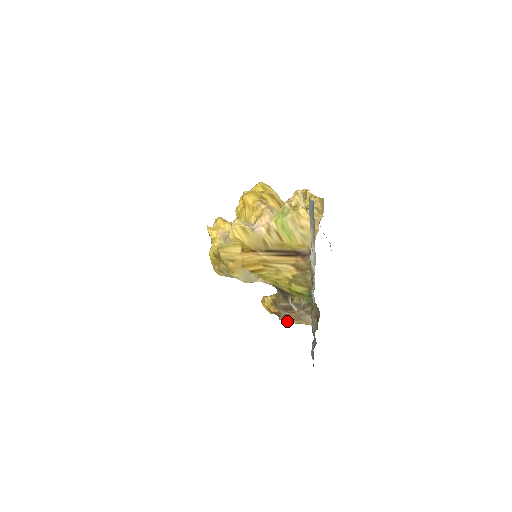
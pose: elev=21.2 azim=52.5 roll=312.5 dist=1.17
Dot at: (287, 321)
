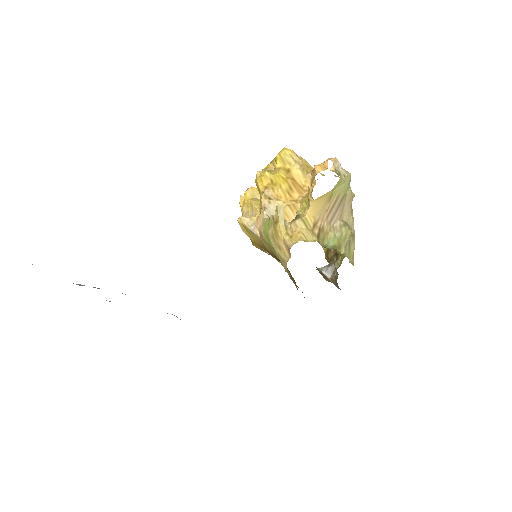
Dot at: occluded
